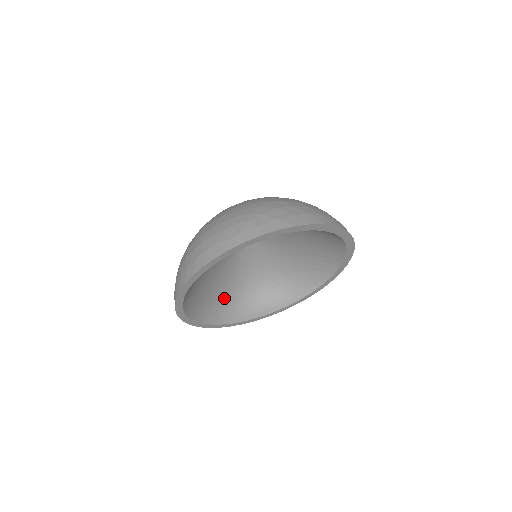
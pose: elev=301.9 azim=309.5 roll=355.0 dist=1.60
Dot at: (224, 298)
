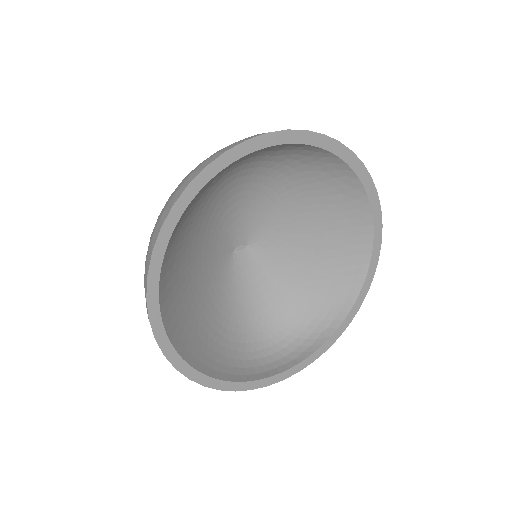
Dot at: (219, 343)
